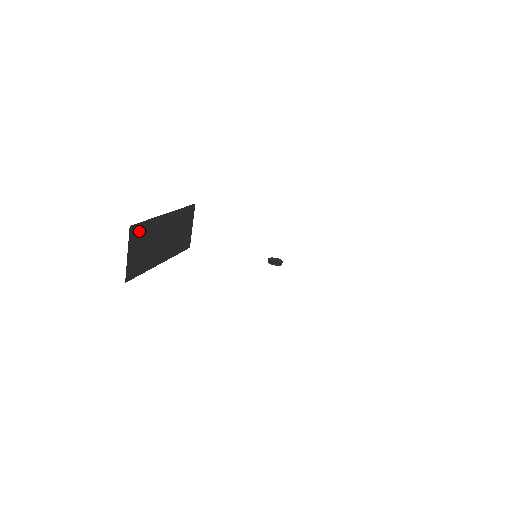
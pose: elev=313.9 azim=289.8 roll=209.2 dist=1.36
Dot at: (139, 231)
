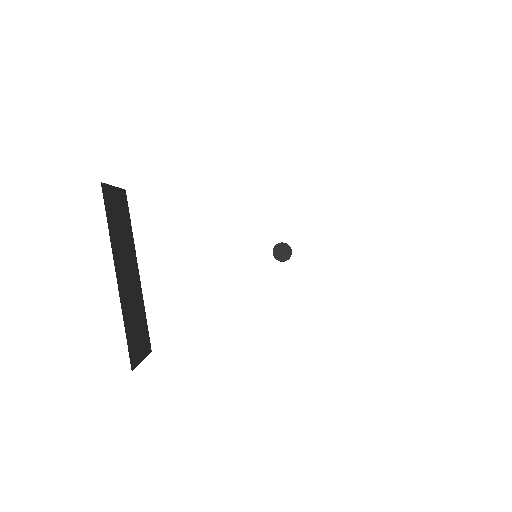
Dot at: (131, 345)
